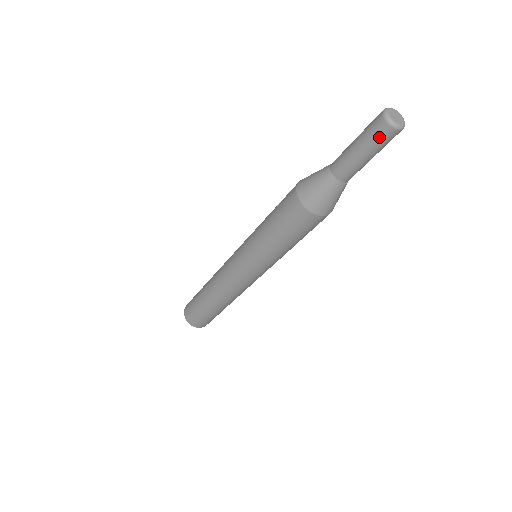
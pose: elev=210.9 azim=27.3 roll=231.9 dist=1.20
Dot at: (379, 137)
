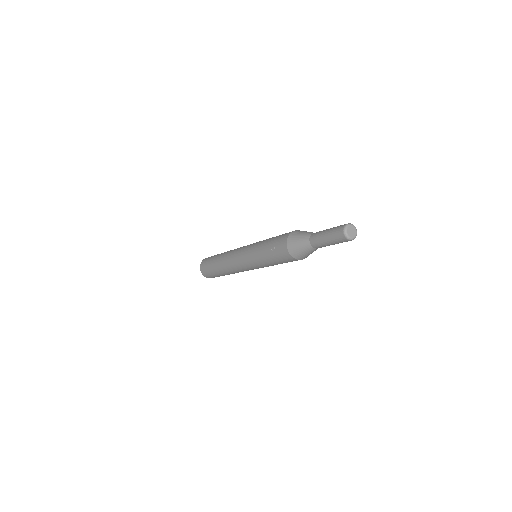
Dot at: occluded
